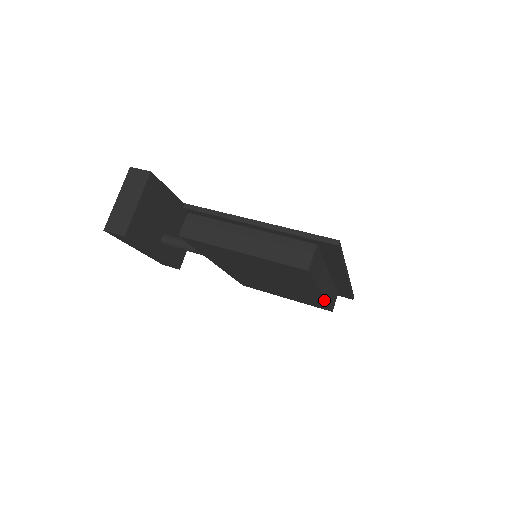
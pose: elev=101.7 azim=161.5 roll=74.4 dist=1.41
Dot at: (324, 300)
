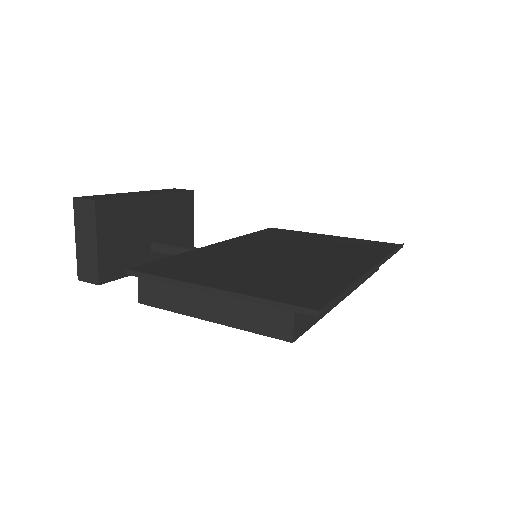
Dot at: occluded
